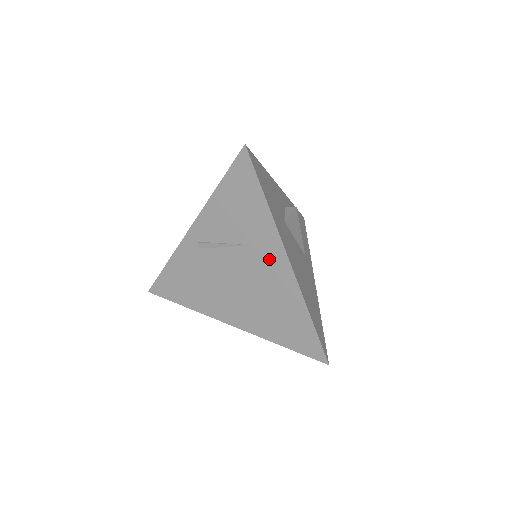
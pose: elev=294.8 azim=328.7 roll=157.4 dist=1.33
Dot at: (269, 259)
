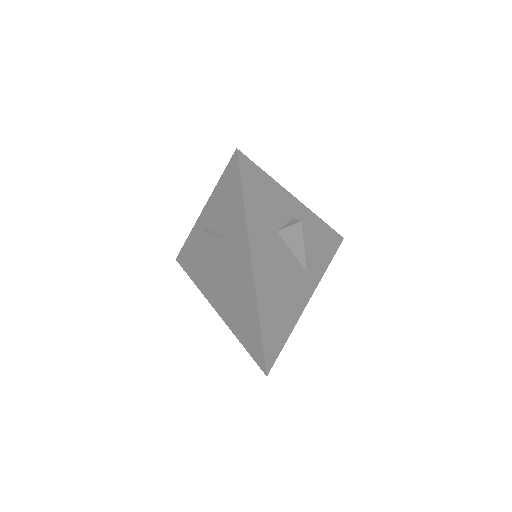
Dot at: (241, 259)
